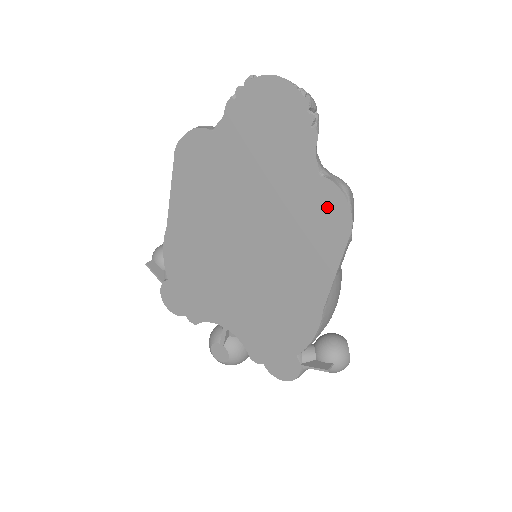
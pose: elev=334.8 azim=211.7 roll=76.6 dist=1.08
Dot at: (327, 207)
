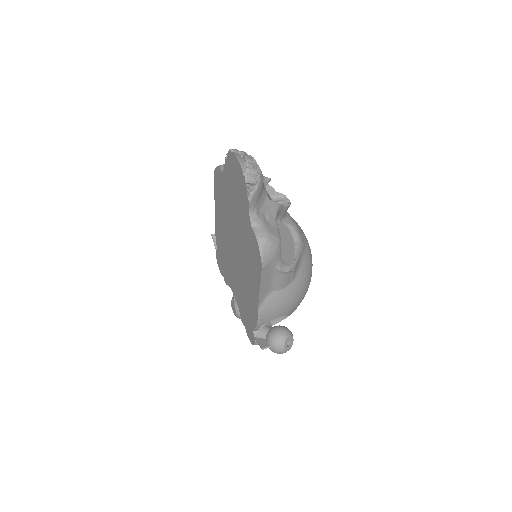
Dot at: (254, 248)
